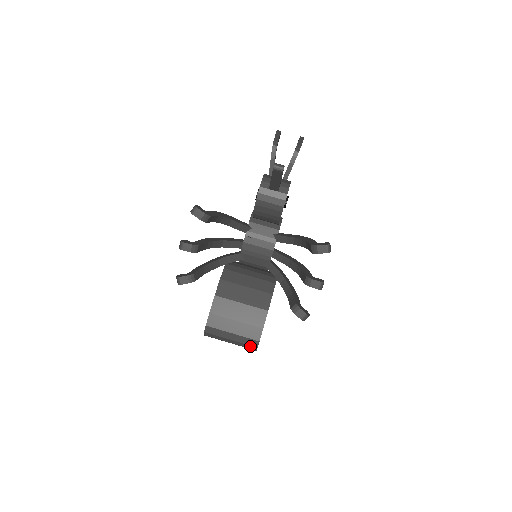
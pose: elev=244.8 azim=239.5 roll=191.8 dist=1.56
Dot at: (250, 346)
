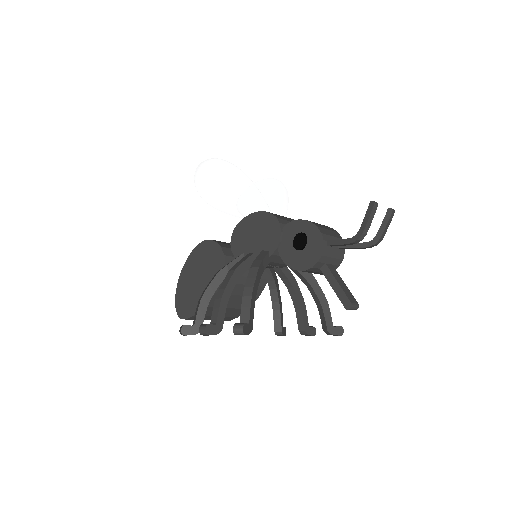
Dot at: occluded
